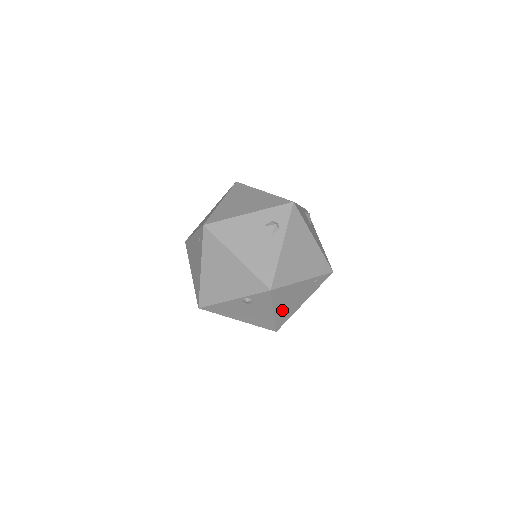
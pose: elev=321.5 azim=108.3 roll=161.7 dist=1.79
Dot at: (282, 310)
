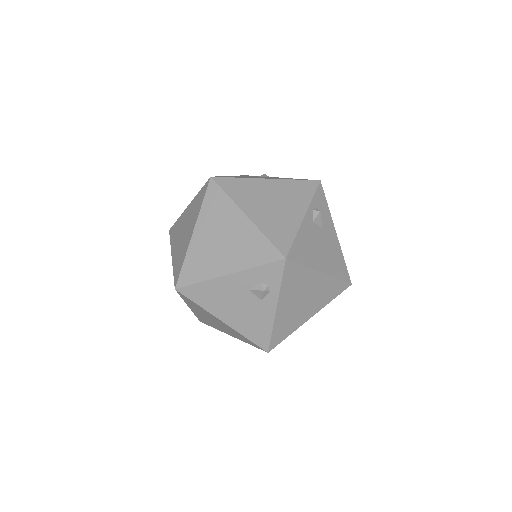
Dot at: occluded
